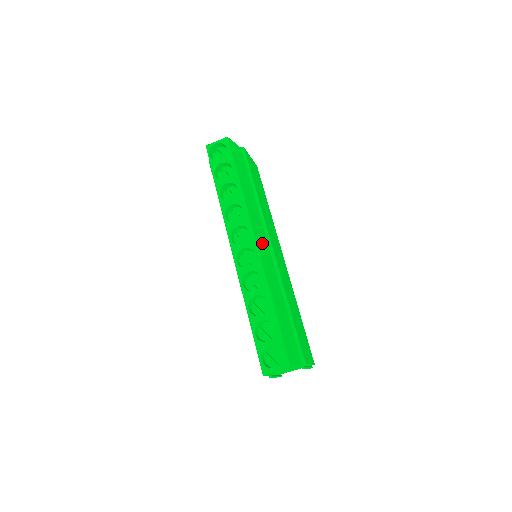
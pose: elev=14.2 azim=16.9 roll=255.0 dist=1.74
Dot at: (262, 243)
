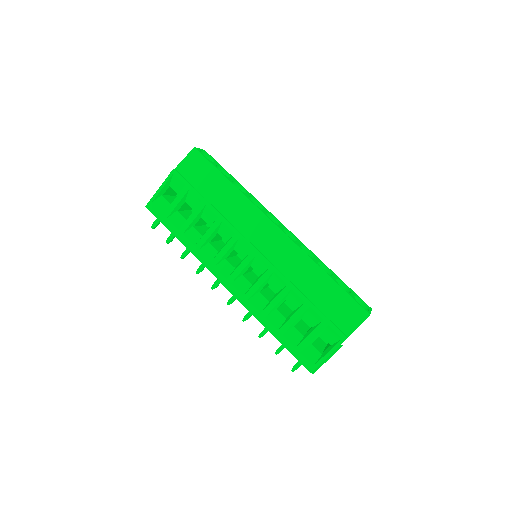
Dot at: occluded
